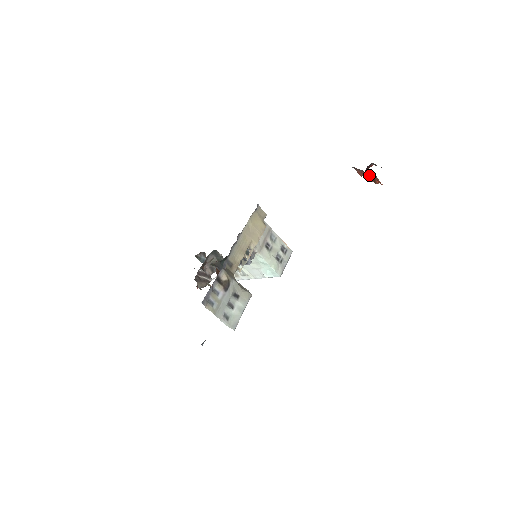
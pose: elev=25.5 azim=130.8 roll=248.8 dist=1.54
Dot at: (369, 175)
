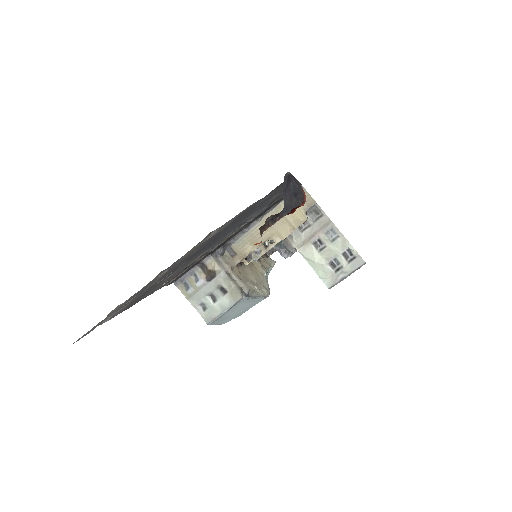
Dot at: occluded
